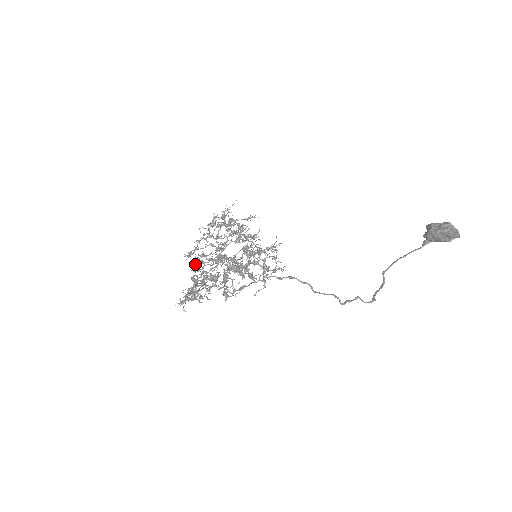
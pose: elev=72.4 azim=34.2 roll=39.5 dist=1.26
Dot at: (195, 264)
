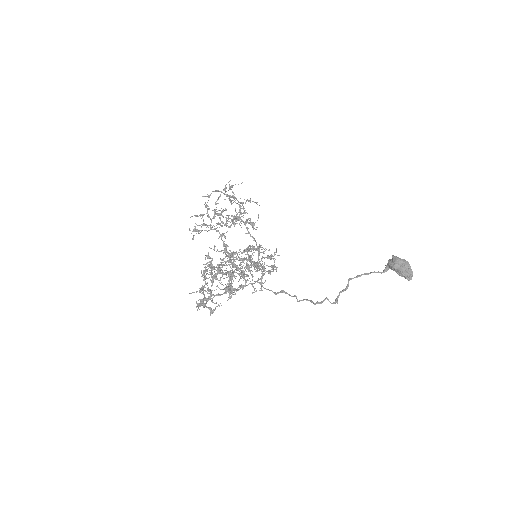
Dot at: (205, 259)
